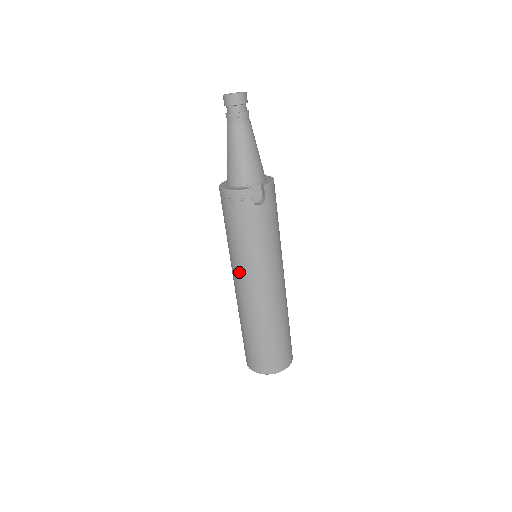
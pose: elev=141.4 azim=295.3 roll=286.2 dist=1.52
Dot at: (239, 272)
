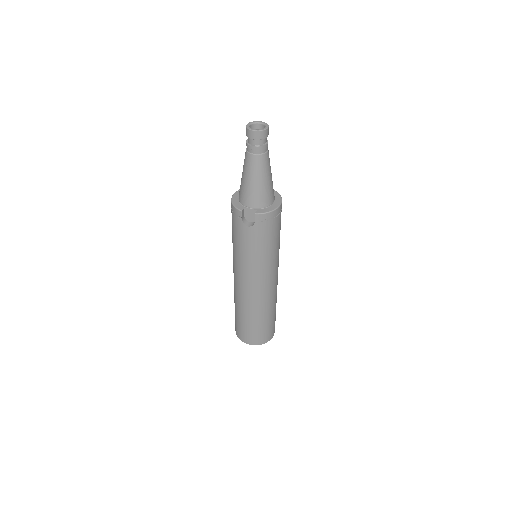
Dot at: (233, 262)
